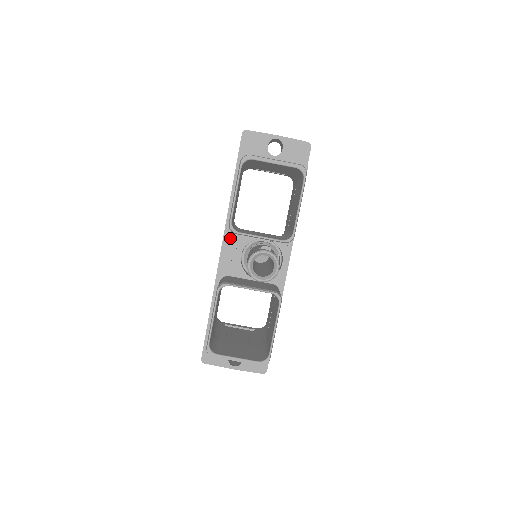
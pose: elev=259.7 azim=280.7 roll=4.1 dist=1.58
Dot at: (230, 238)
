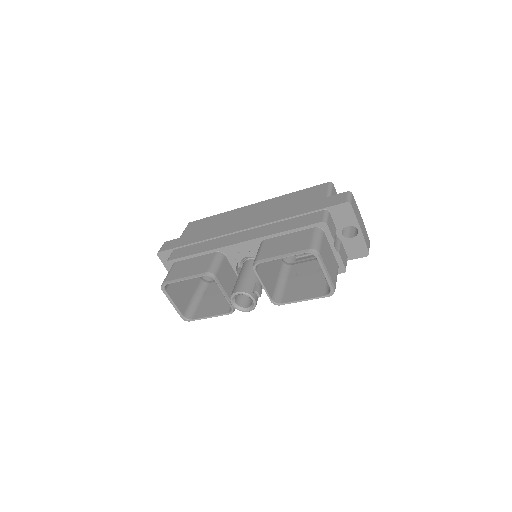
Dot at: (253, 244)
